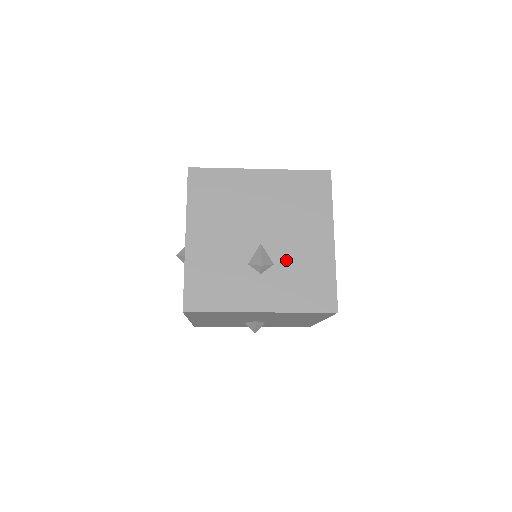
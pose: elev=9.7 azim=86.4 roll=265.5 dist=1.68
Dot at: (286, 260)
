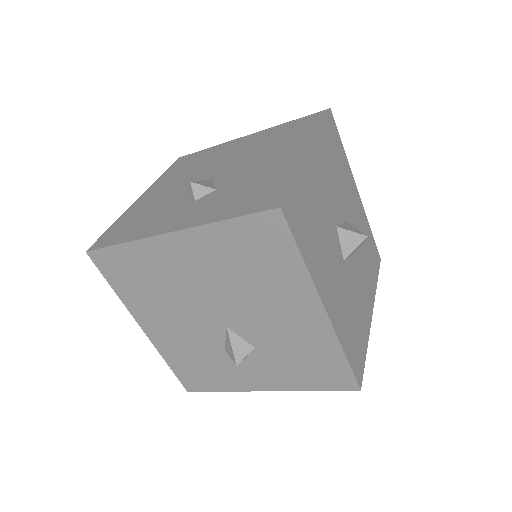
Dot at: (234, 182)
